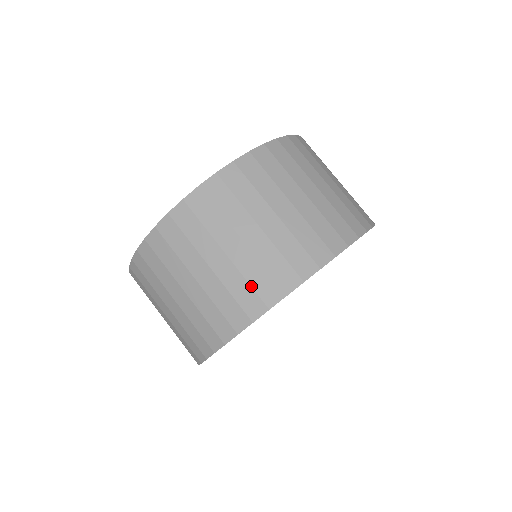
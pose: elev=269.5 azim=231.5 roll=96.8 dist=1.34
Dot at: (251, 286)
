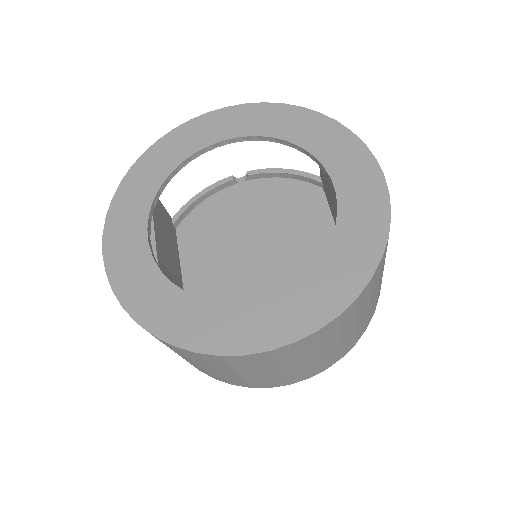
Dot at: (267, 383)
